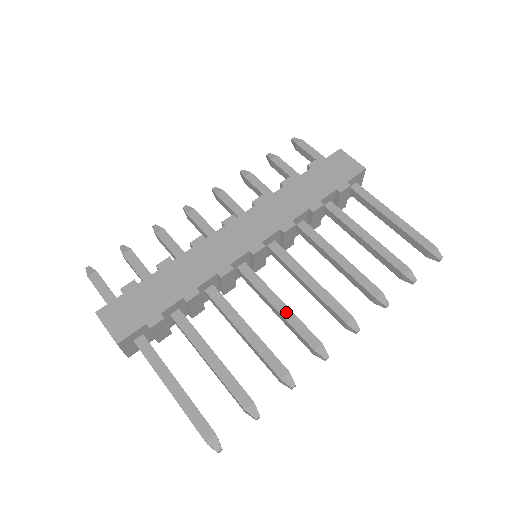
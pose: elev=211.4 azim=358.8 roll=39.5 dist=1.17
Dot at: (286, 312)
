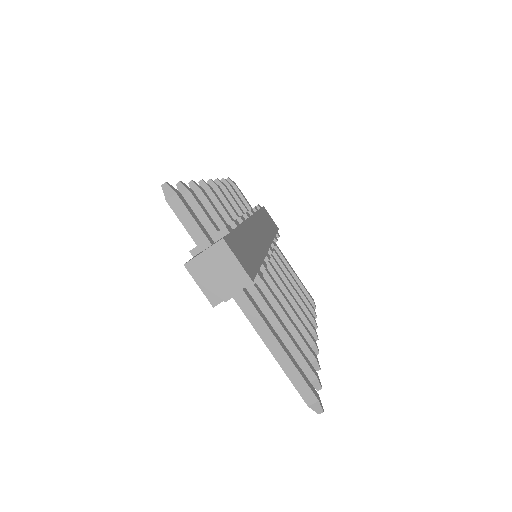
Dot at: (294, 309)
